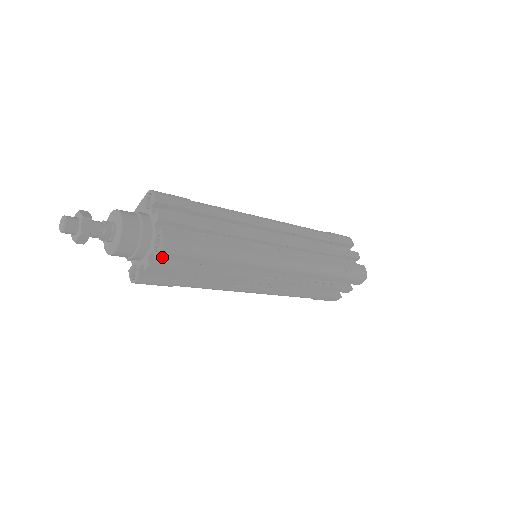
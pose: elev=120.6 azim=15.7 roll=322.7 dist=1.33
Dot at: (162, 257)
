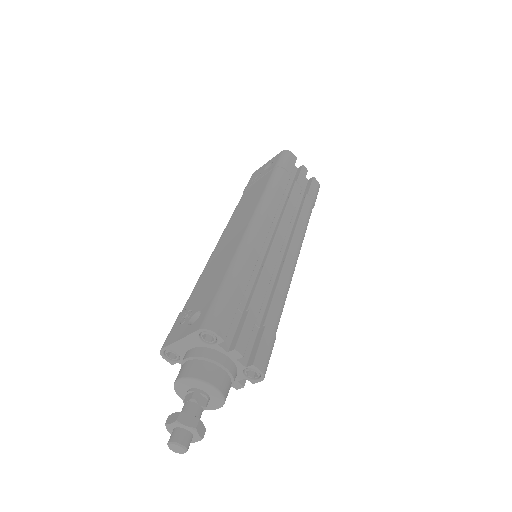
Dot at: occluded
